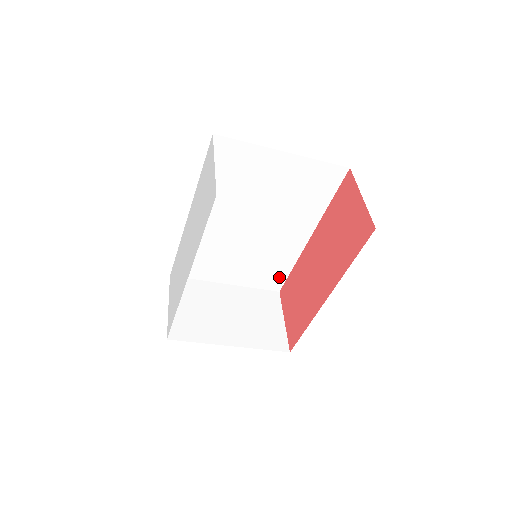
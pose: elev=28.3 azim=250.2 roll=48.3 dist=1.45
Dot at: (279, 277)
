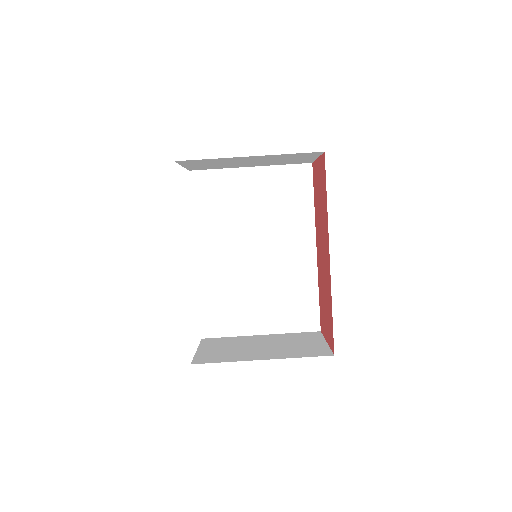
Dot at: (311, 310)
